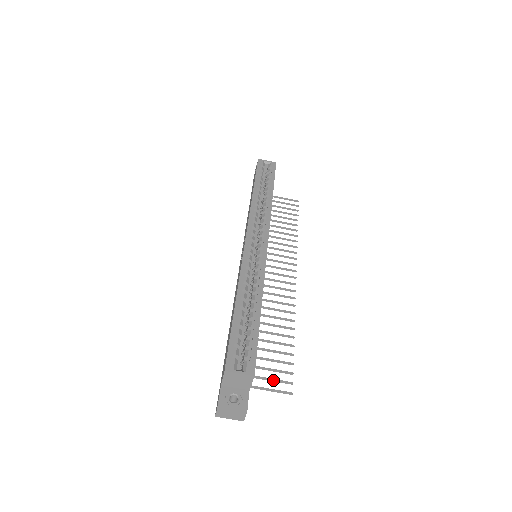
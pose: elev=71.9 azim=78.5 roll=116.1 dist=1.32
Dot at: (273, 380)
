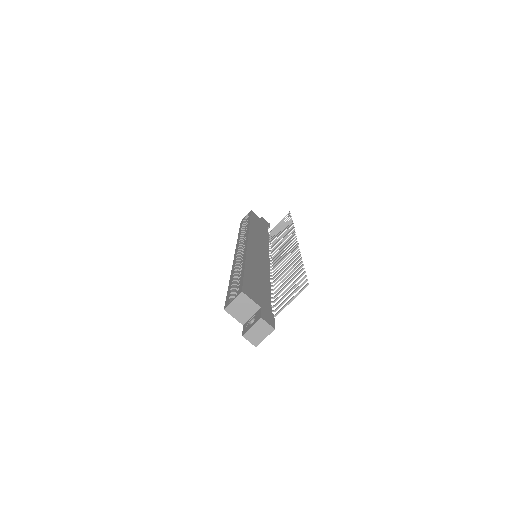
Dot at: (292, 293)
